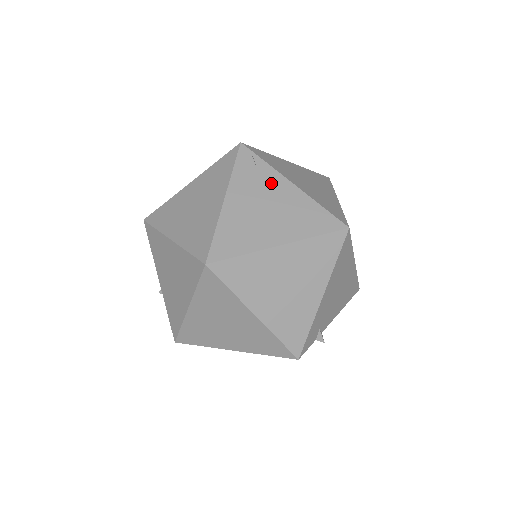
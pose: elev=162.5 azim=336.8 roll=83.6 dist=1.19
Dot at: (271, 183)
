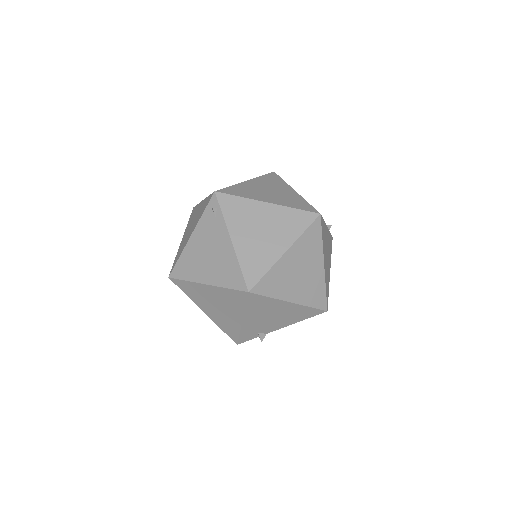
Dot at: (219, 234)
